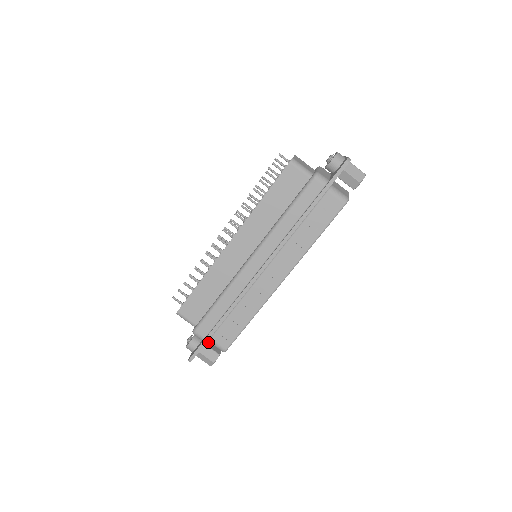
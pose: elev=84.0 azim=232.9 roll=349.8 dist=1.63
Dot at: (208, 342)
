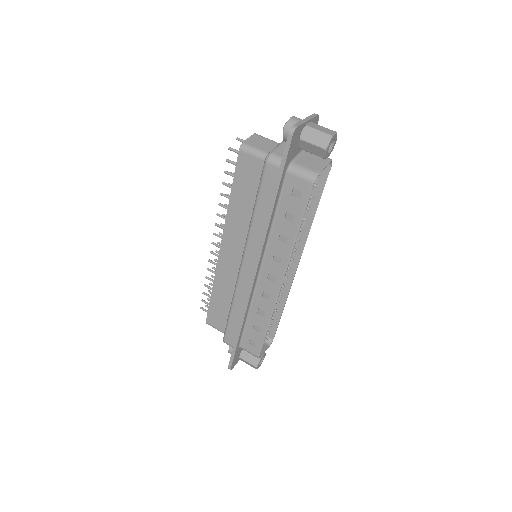
Dot at: occluded
